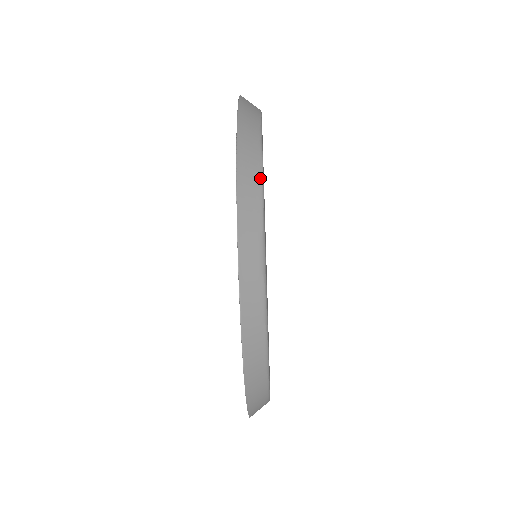
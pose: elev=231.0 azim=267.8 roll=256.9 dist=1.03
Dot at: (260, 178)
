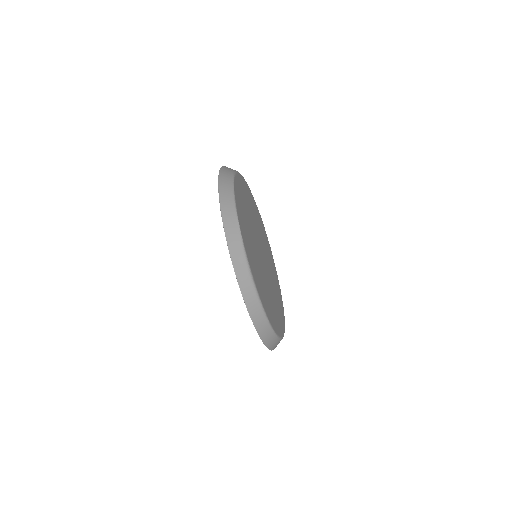
Dot at: (239, 231)
